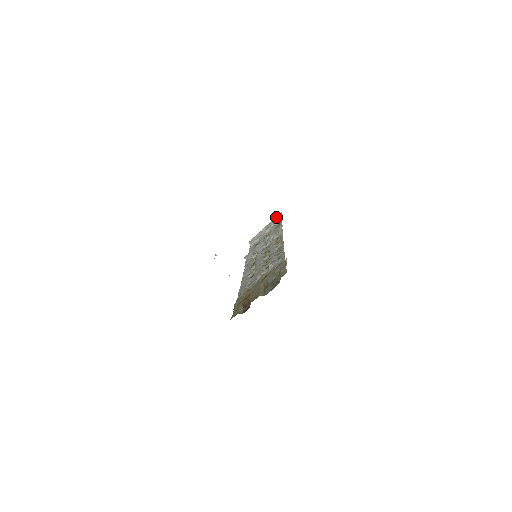
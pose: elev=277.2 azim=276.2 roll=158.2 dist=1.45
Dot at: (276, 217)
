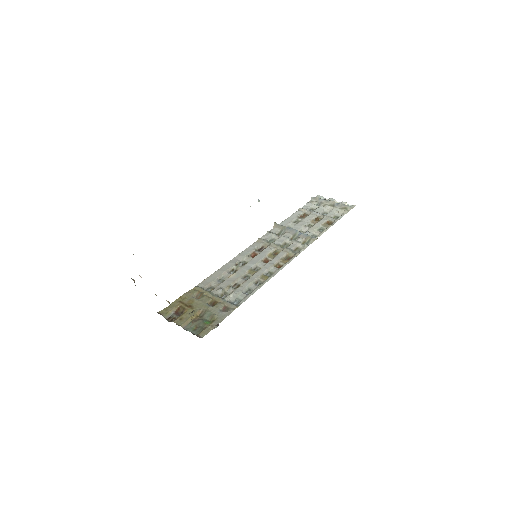
Dot at: (347, 206)
